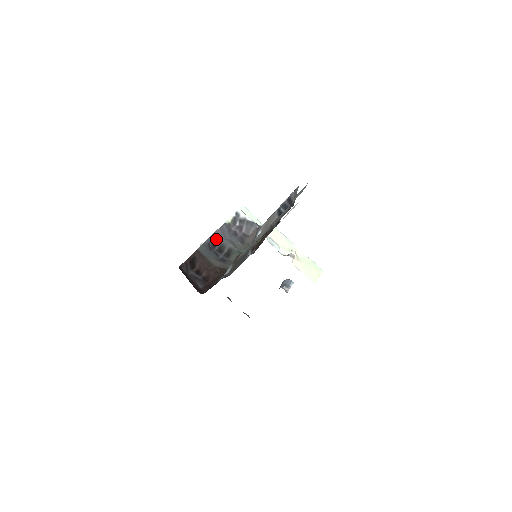
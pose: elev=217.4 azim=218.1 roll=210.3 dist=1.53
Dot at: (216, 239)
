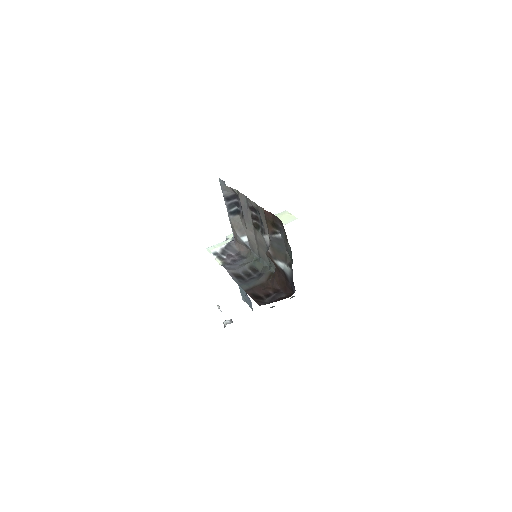
Dot at: (236, 276)
